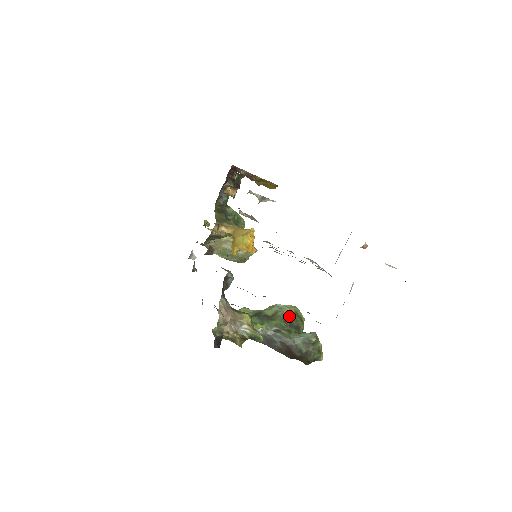
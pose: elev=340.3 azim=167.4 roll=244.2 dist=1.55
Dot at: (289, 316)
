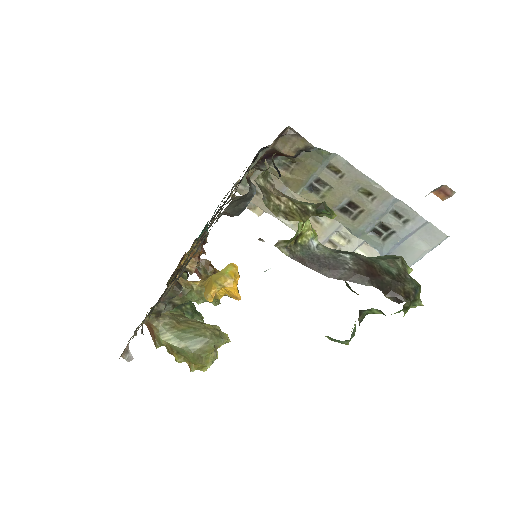
Dot at: occluded
